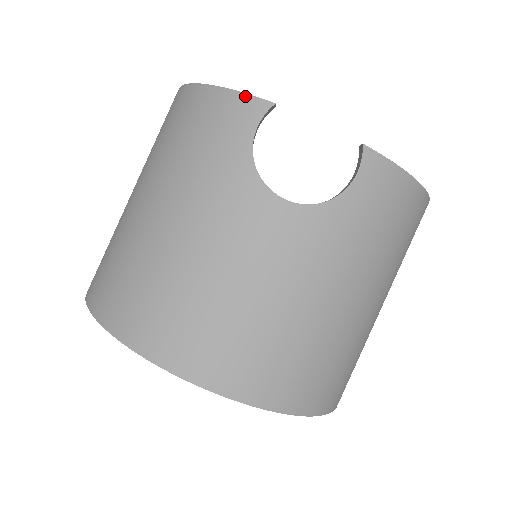
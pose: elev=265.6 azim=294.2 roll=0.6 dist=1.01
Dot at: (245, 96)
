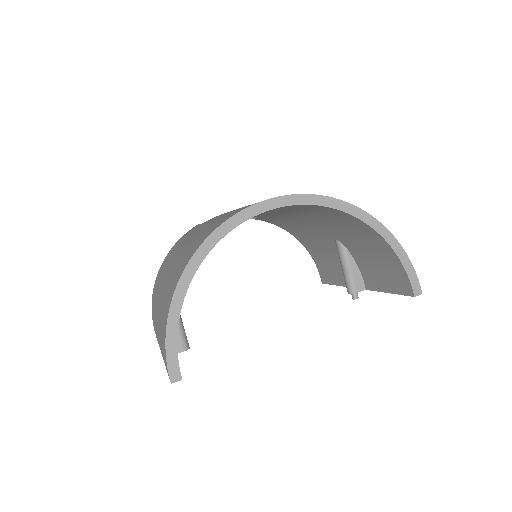
Dot at: occluded
